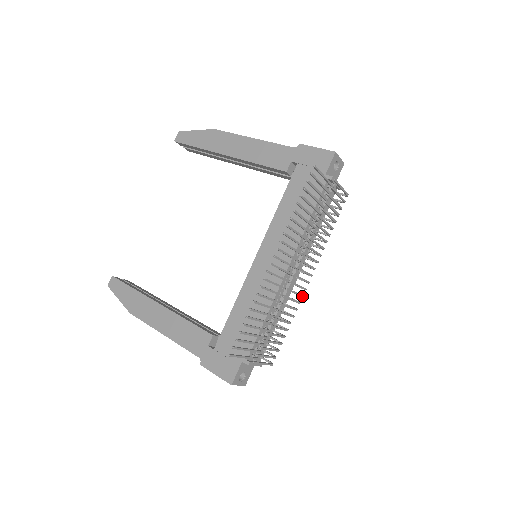
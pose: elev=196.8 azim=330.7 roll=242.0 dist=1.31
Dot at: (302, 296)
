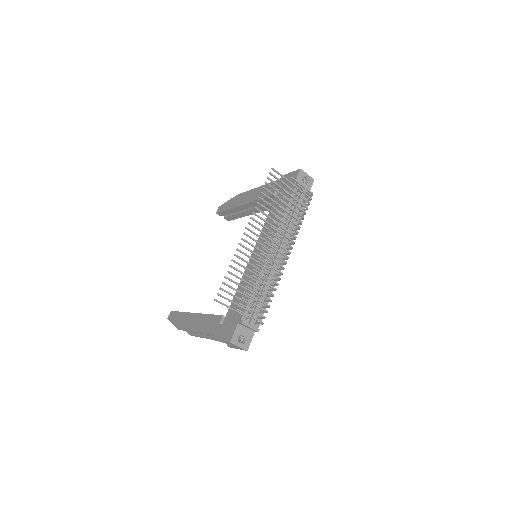
Dot at: (282, 267)
